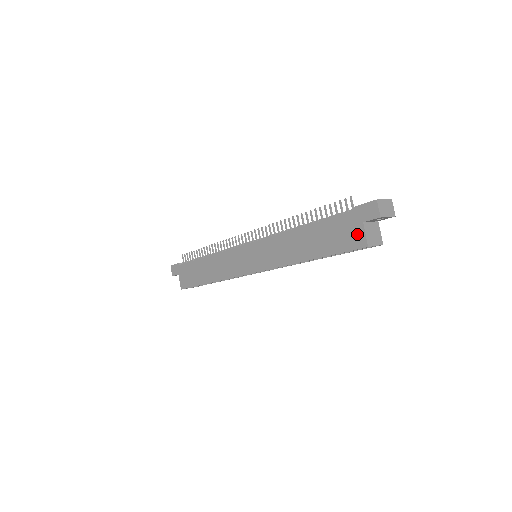
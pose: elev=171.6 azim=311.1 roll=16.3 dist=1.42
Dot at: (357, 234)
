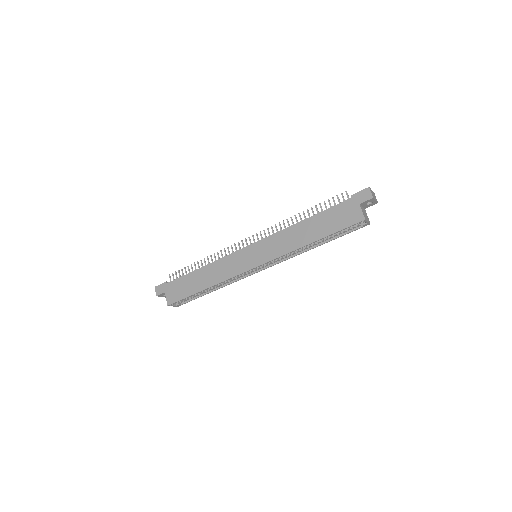
Dot at: (355, 213)
